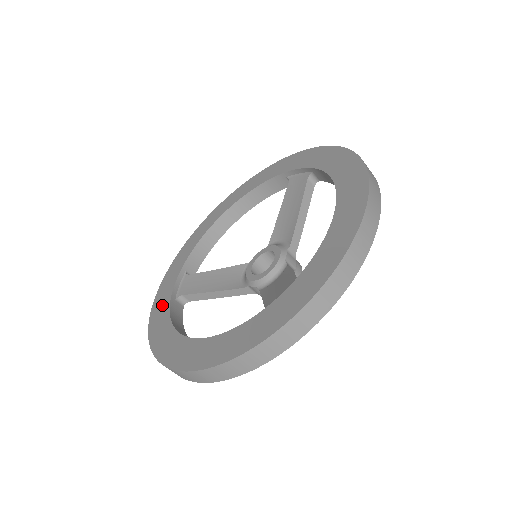
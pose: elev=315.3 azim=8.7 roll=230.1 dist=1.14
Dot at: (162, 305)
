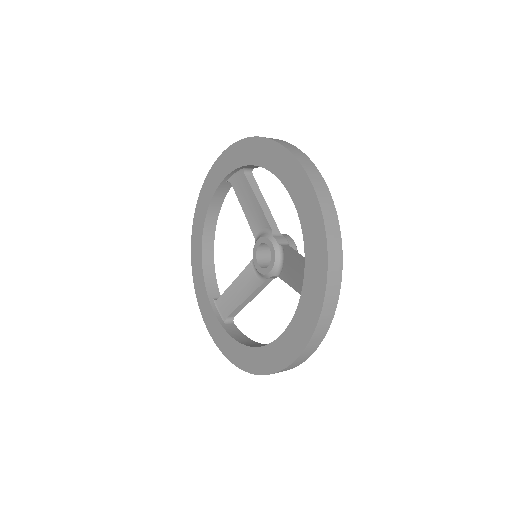
Dot at: (220, 335)
